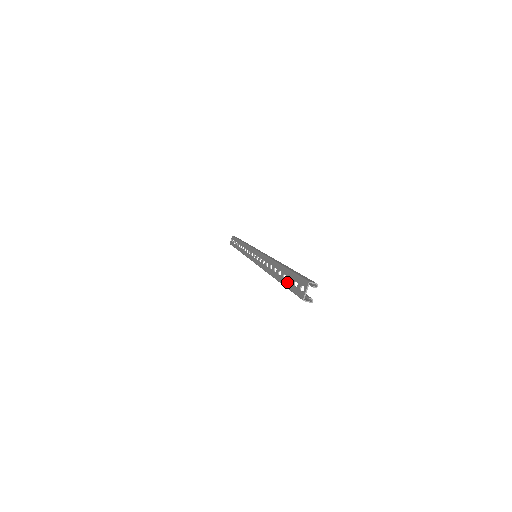
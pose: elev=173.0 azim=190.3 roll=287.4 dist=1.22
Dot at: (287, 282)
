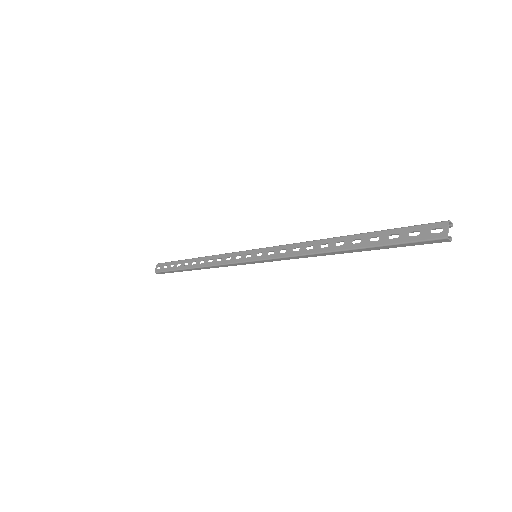
Dot at: (388, 240)
